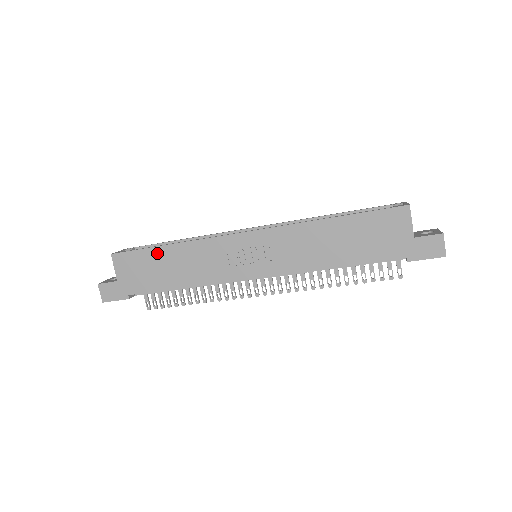
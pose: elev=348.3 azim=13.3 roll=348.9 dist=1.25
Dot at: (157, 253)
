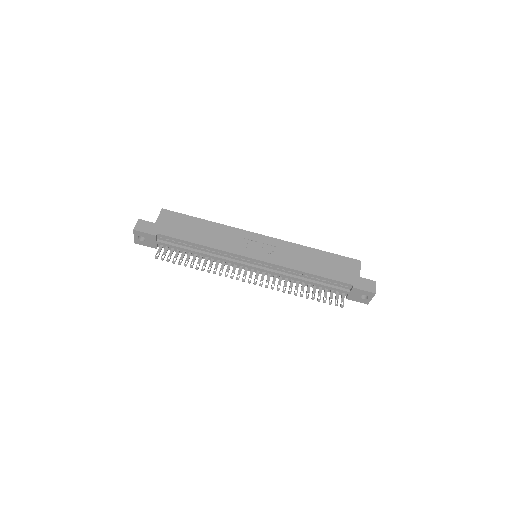
Dot at: (196, 221)
